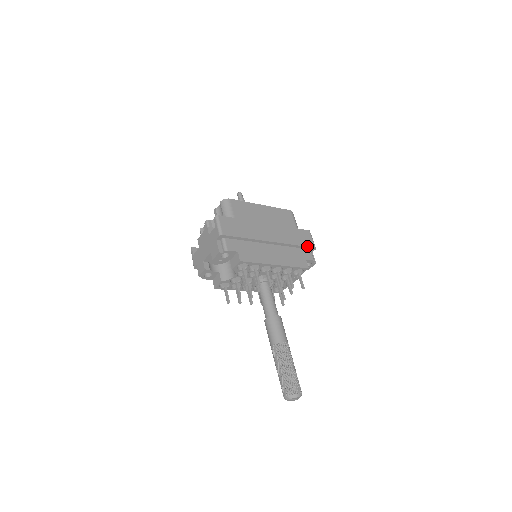
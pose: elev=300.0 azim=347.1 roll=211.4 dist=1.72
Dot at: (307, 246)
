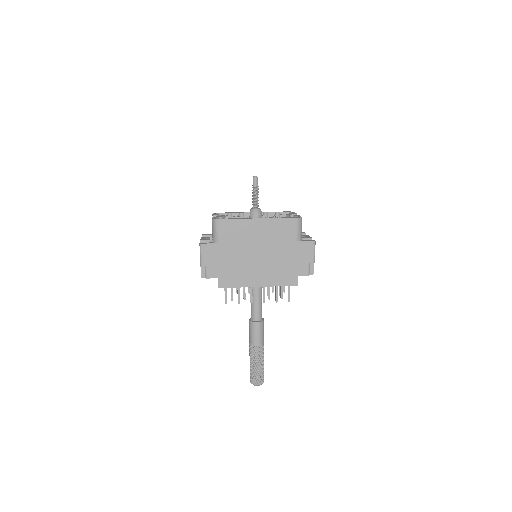
Dot at: (303, 263)
